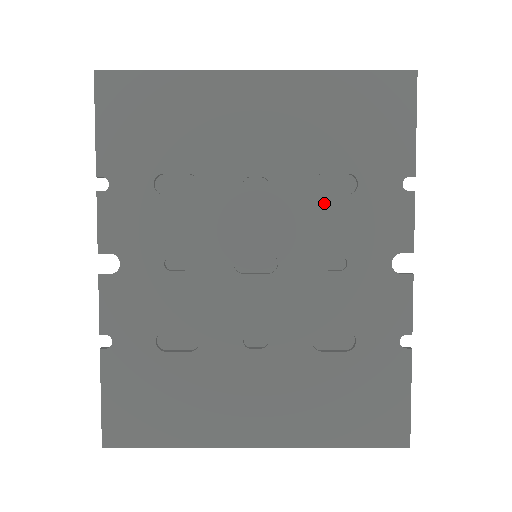
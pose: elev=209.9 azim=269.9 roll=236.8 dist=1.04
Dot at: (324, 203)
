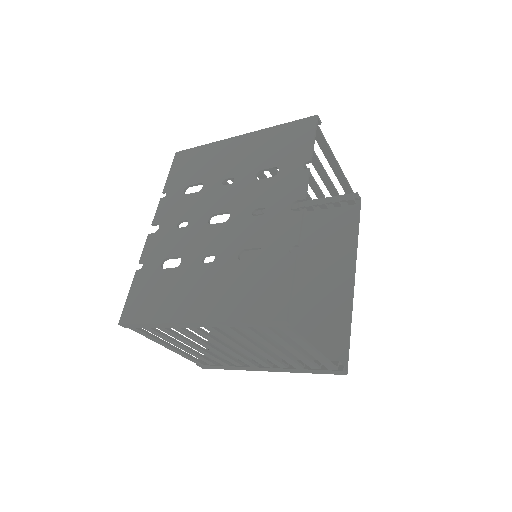
Dot at: (259, 183)
